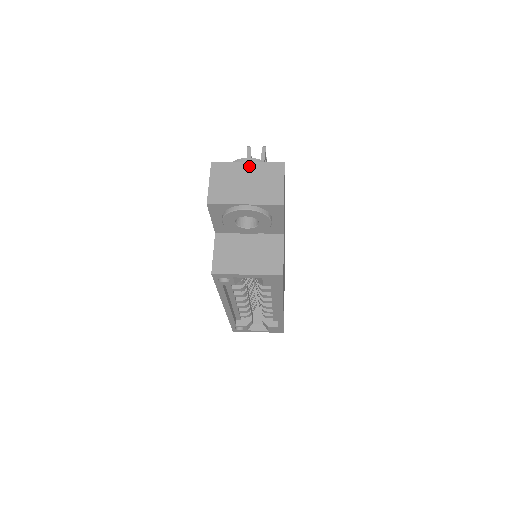
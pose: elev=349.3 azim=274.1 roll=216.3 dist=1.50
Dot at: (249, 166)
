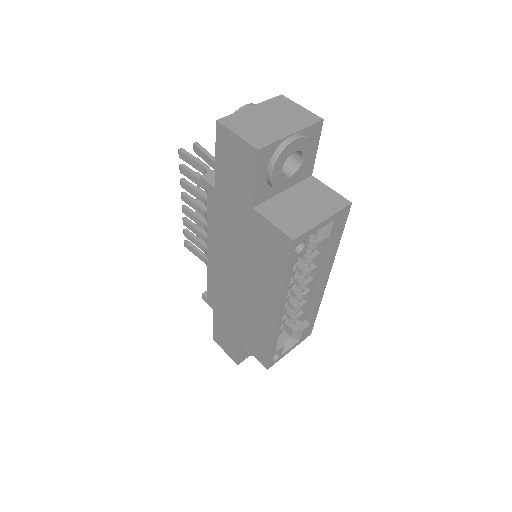
Dot at: (256, 108)
